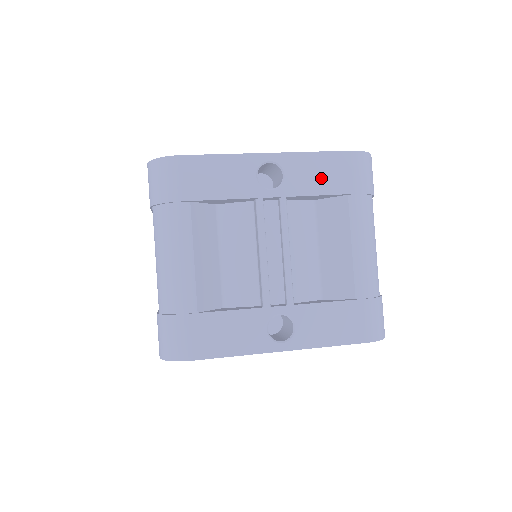
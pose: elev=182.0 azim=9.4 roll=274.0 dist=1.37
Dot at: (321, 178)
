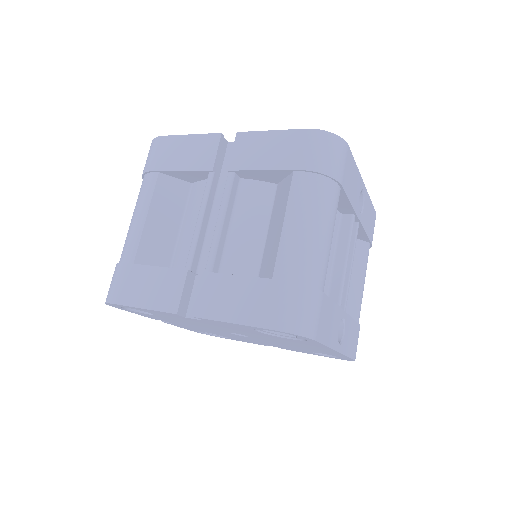
Dot at: (369, 222)
